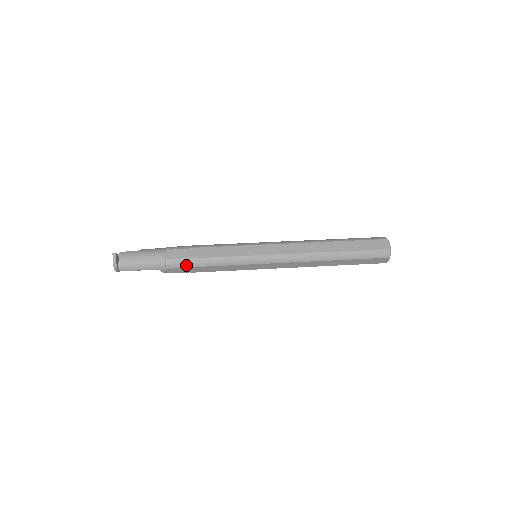
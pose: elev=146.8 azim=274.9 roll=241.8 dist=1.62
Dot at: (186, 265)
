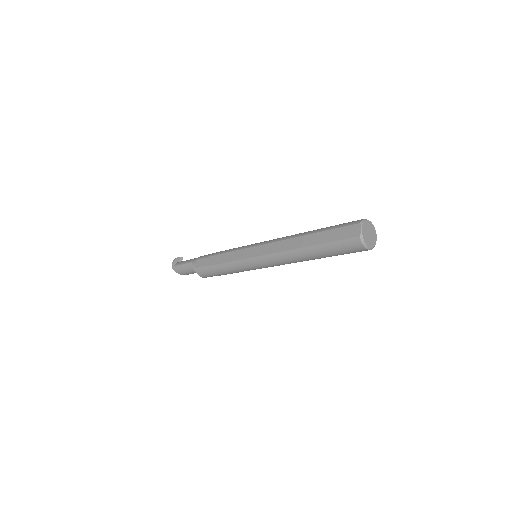
Dot at: (208, 256)
